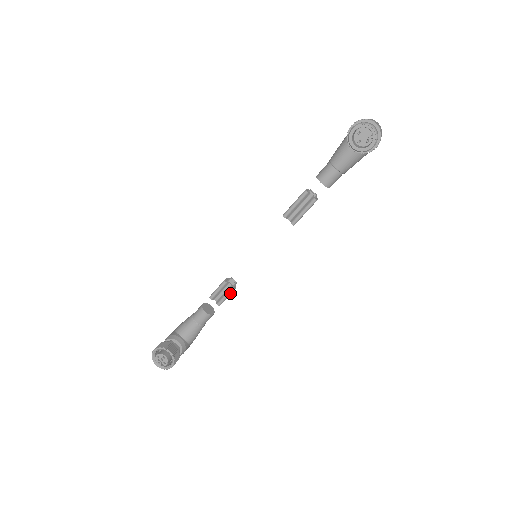
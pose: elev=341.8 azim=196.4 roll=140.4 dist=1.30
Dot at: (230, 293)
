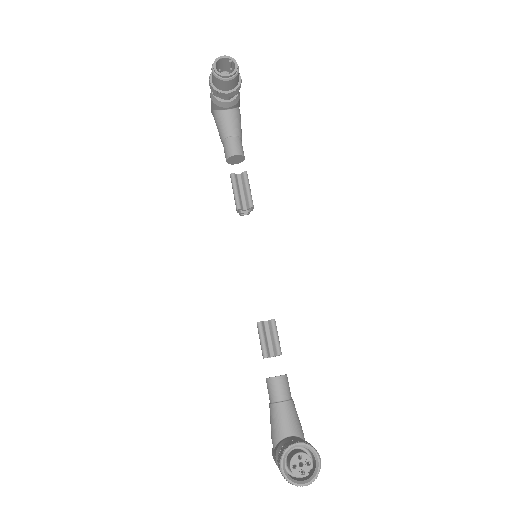
Dot at: (275, 328)
